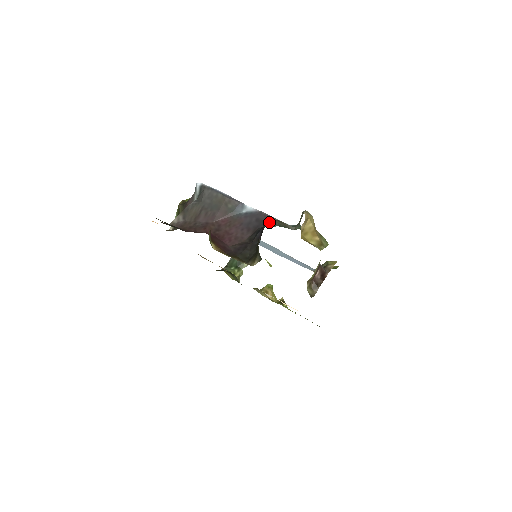
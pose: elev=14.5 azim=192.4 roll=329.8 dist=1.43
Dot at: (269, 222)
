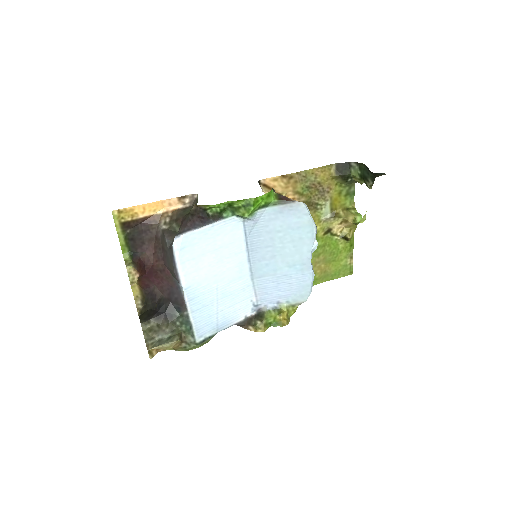
Dot at: (180, 308)
